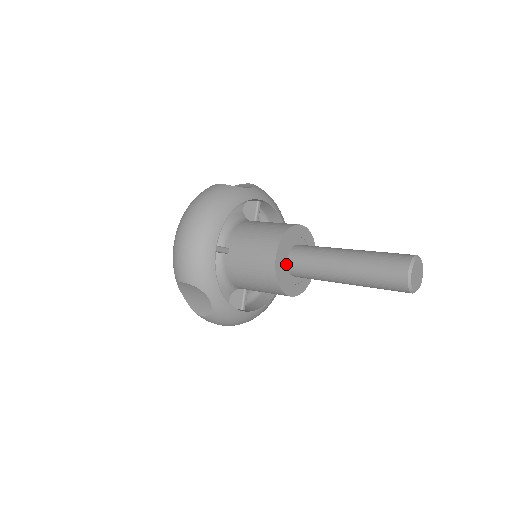
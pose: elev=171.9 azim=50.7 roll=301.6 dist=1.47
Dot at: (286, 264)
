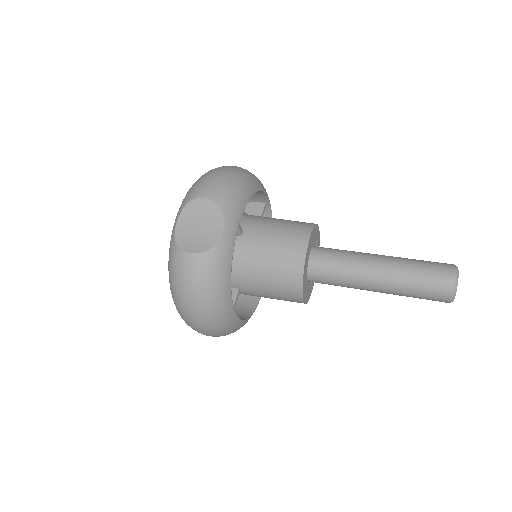
Dot at: (307, 282)
